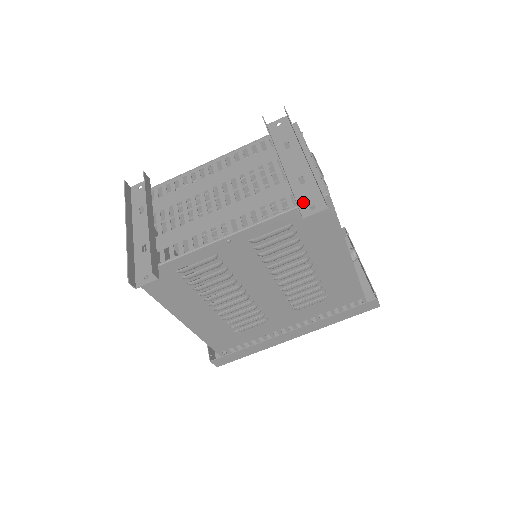
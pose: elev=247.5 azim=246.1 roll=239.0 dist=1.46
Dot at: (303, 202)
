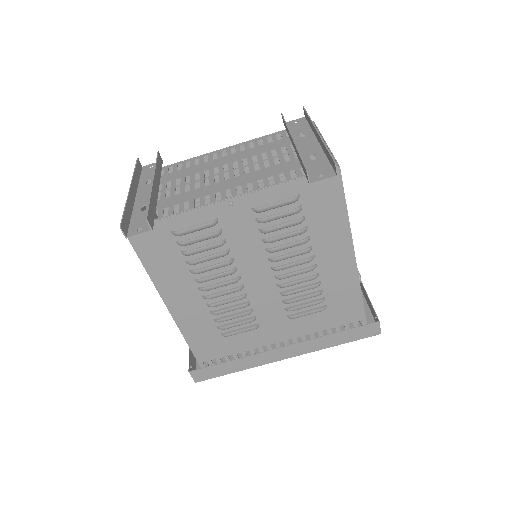
Dot at: (312, 172)
